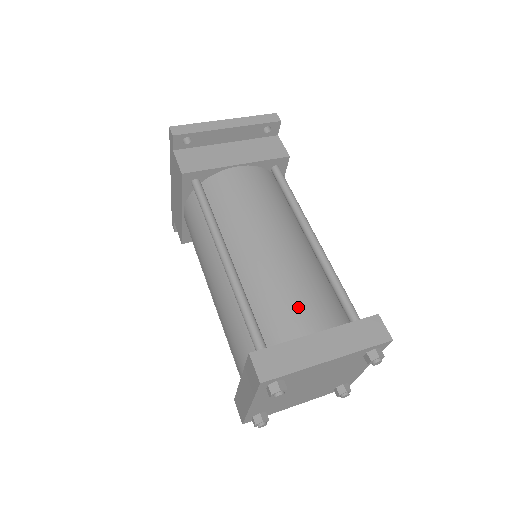
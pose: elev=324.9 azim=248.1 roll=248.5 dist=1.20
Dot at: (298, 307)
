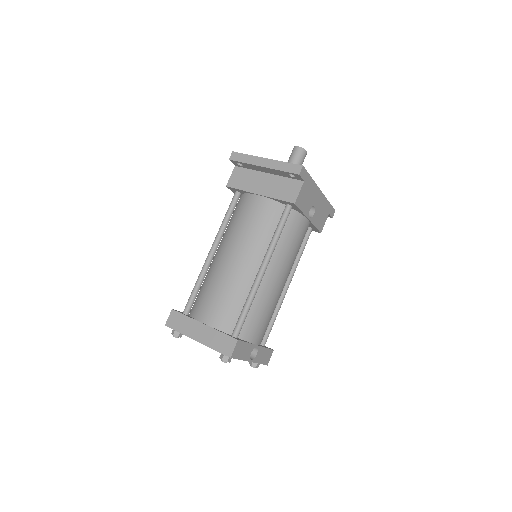
Dot at: (209, 304)
